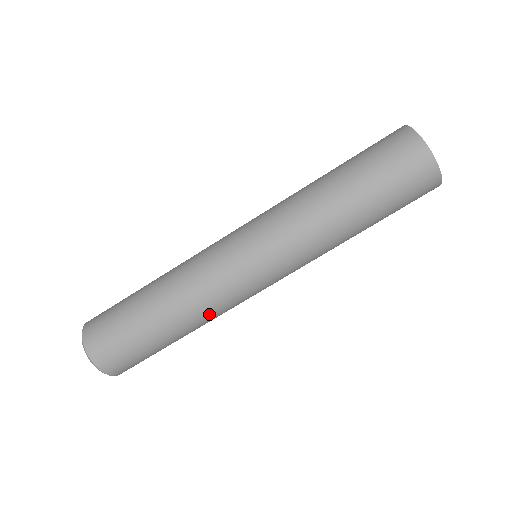
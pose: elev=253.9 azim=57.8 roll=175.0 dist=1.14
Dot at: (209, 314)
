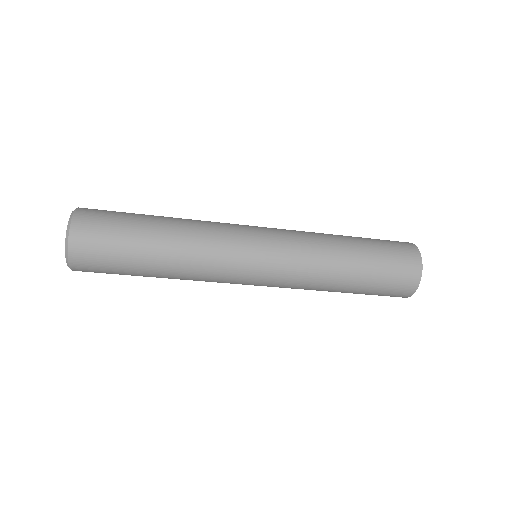
Dot at: (194, 280)
